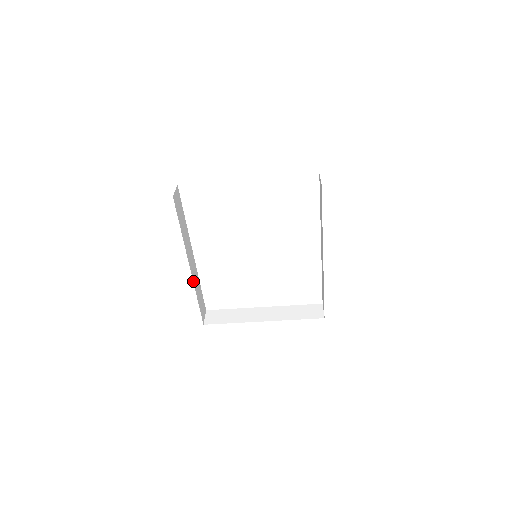
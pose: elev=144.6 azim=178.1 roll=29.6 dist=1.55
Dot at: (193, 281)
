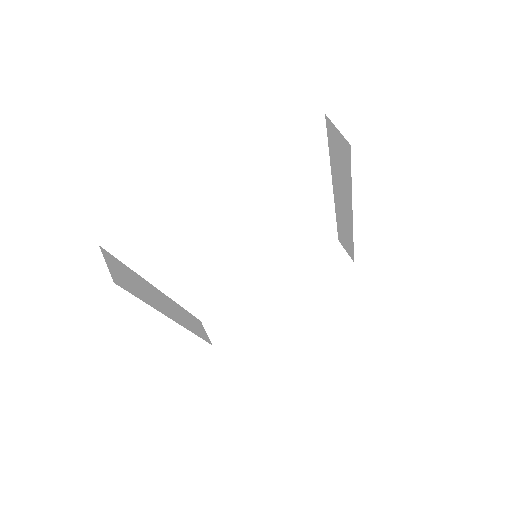
Dot at: (185, 327)
